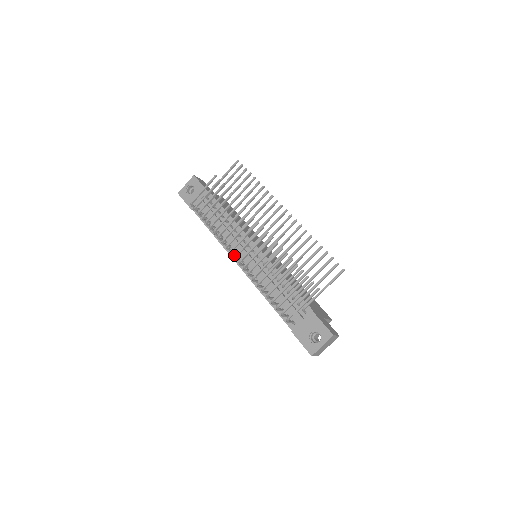
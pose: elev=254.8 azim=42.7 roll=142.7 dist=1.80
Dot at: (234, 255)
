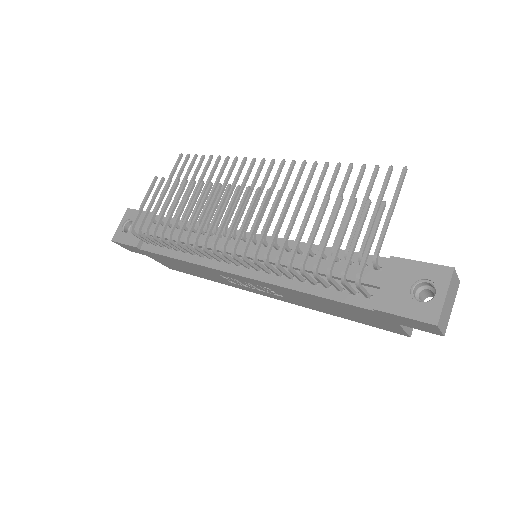
Dot at: (220, 257)
